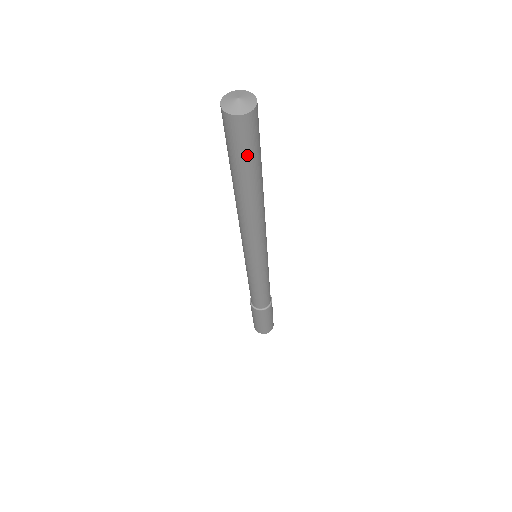
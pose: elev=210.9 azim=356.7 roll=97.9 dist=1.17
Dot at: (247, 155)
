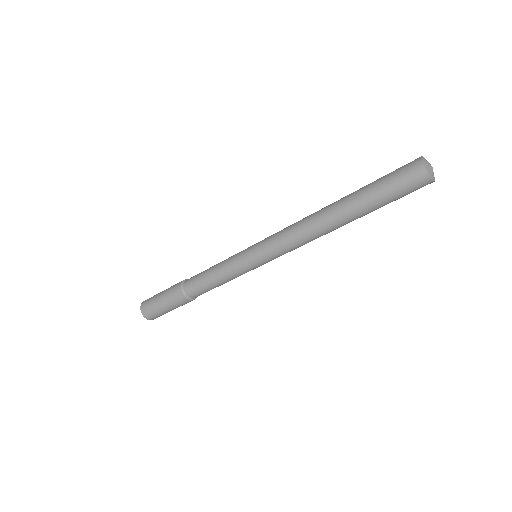
Dot at: (396, 199)
